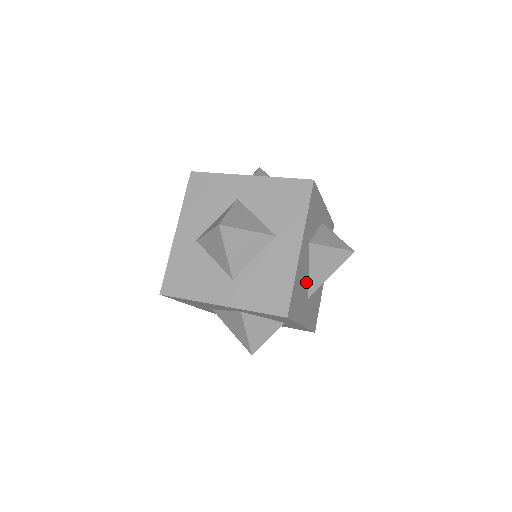
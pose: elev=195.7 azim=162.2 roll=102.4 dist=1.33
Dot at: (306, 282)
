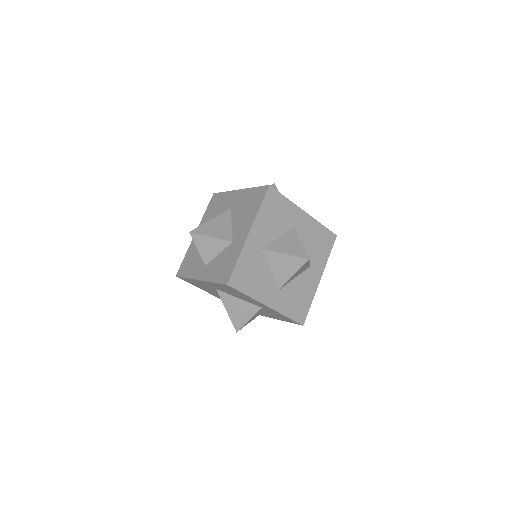
Dot at: occluded
